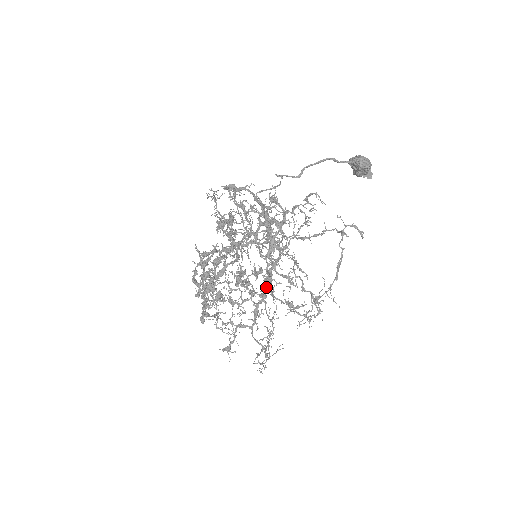
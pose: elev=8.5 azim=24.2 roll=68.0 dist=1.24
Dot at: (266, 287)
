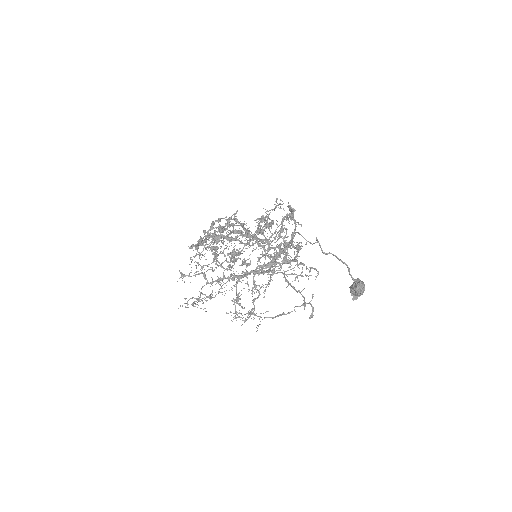
Dot at: (240, 275)
